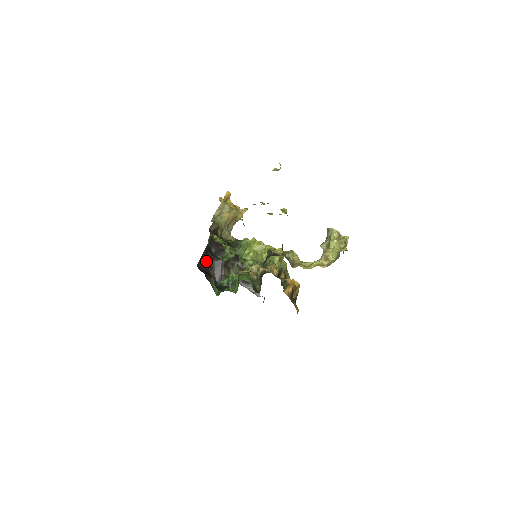
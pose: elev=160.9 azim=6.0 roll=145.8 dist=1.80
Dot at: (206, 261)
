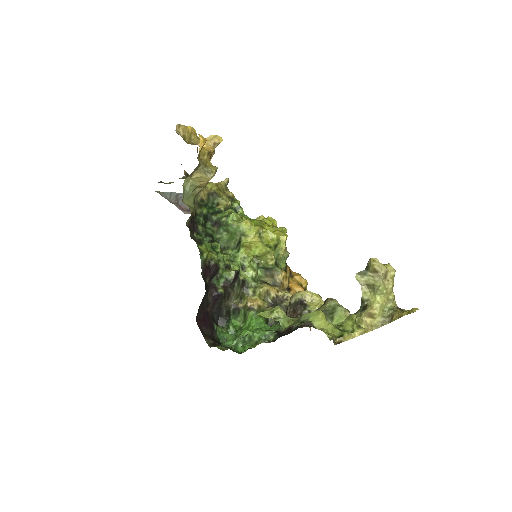
Dot at: (203, 304)
